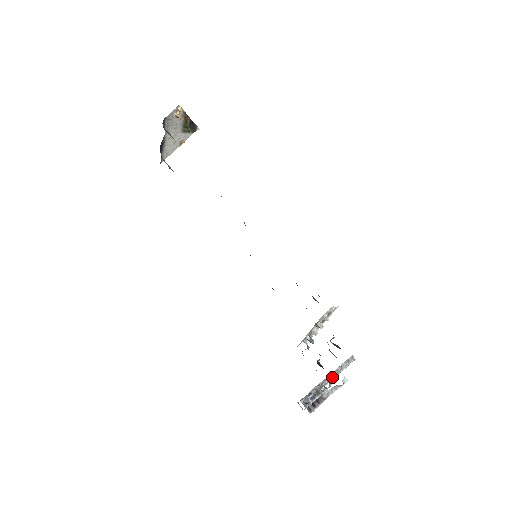
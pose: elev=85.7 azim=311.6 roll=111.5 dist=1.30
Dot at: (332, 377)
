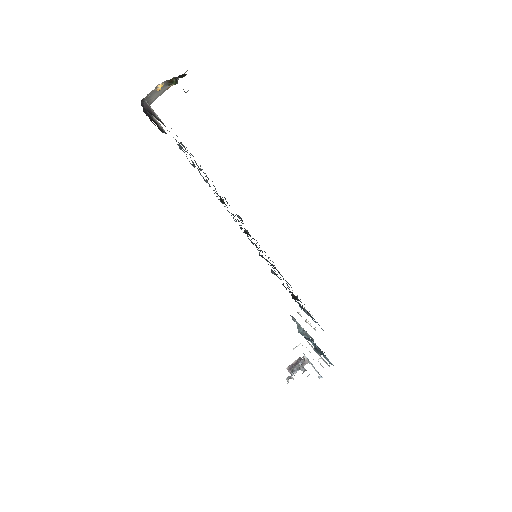
Dot at: occluded
